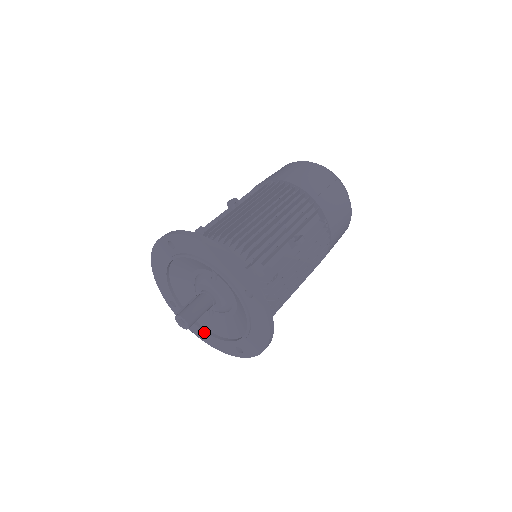
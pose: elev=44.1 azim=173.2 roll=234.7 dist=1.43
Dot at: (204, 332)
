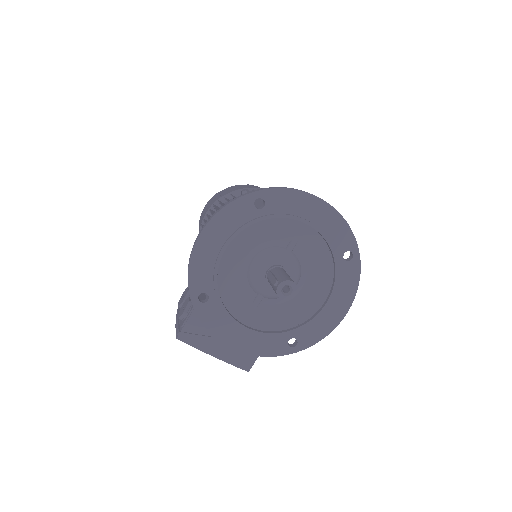
Dot at: (247, 329)
